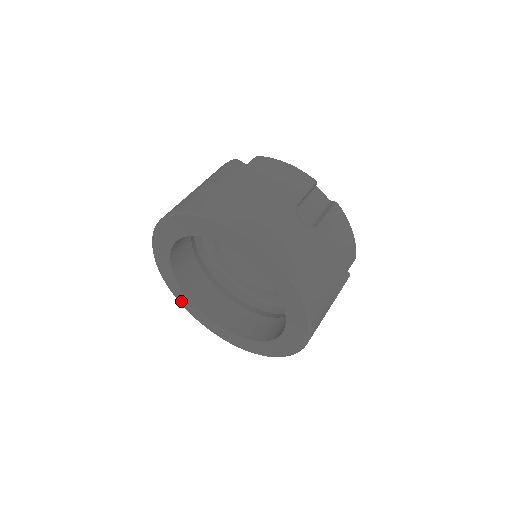
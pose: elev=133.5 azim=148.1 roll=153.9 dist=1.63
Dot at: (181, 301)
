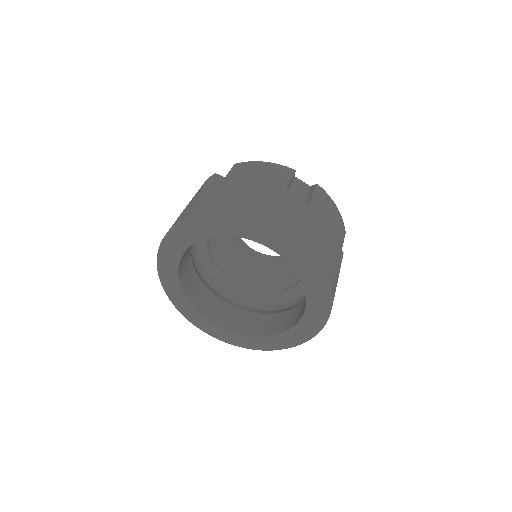
Dot at: (162, 263)
